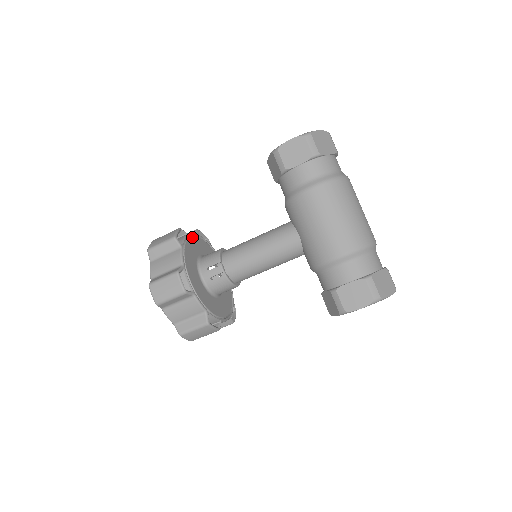
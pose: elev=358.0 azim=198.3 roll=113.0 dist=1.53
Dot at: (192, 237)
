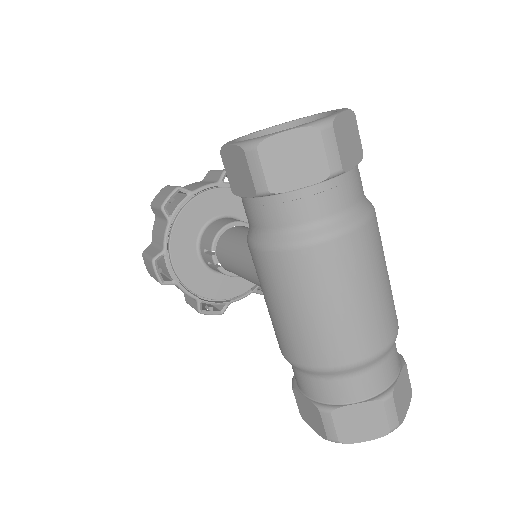
Dot at: (201, 194)
